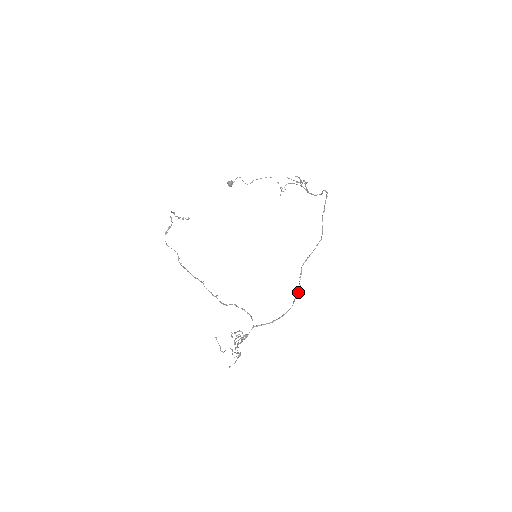
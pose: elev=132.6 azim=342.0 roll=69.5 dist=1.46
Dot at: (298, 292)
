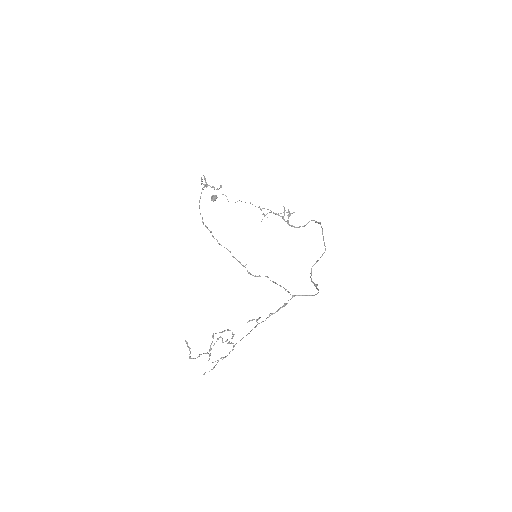
Dot at: (316, 285)
